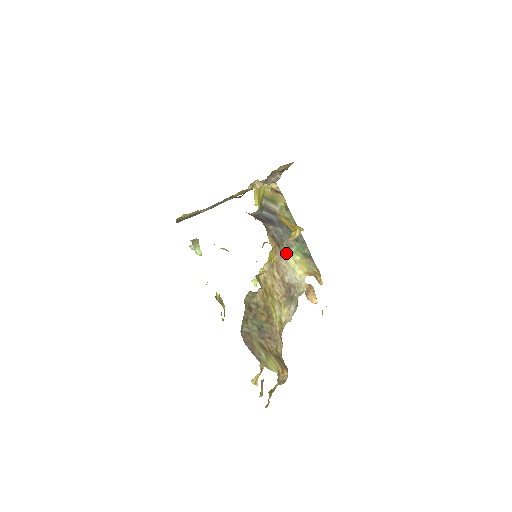
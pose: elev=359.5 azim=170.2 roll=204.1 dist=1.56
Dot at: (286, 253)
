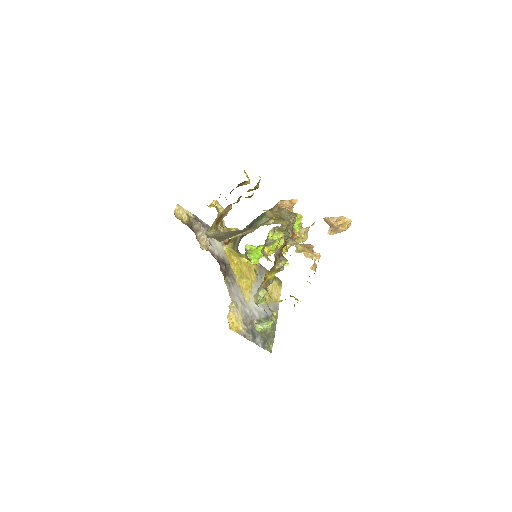
Dot at: occluded
